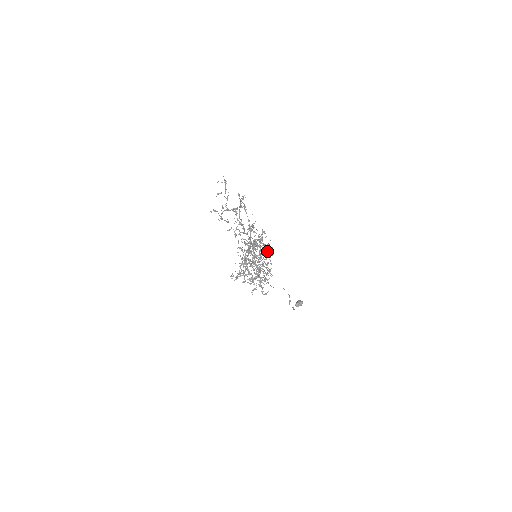
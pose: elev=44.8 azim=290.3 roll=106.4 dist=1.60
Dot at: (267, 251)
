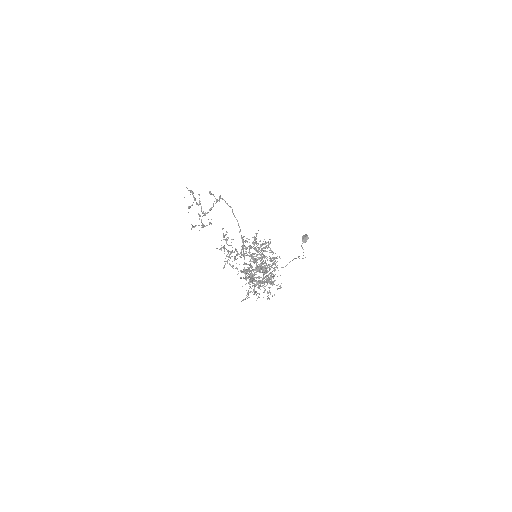
Dot at: (265, 246)
